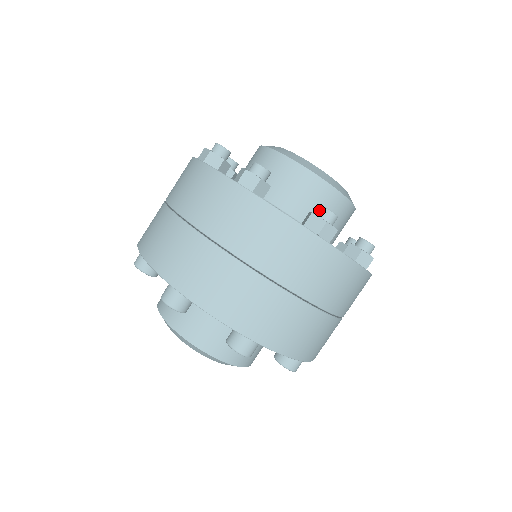
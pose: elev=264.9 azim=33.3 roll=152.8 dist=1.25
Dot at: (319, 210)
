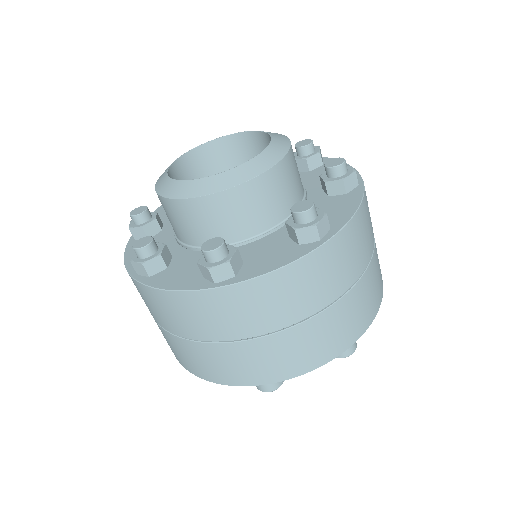
Dot at: (295, 218)
